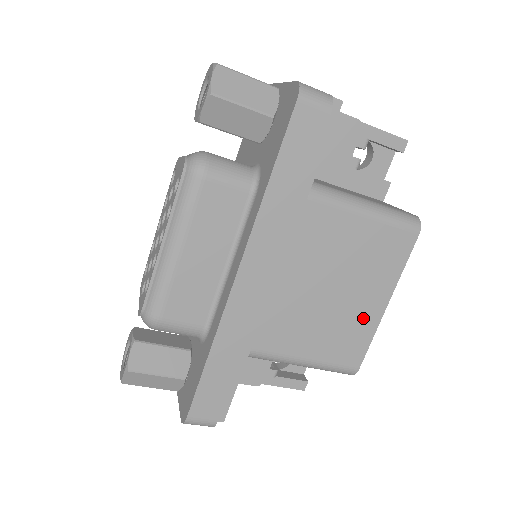
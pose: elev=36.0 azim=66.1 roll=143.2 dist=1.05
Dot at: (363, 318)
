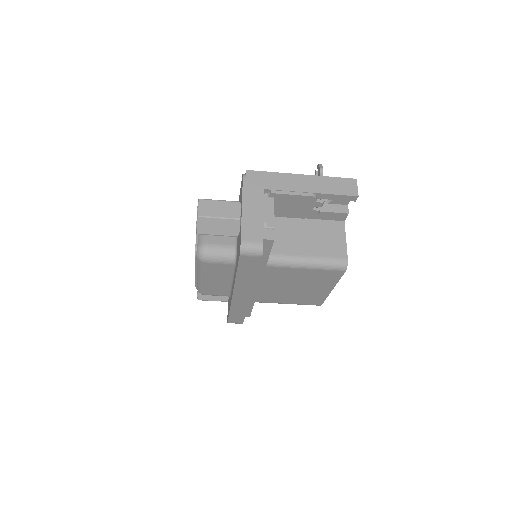
Dot at: (318, 294)
